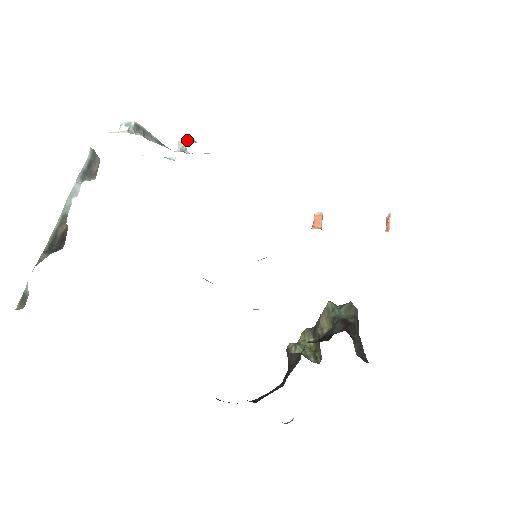
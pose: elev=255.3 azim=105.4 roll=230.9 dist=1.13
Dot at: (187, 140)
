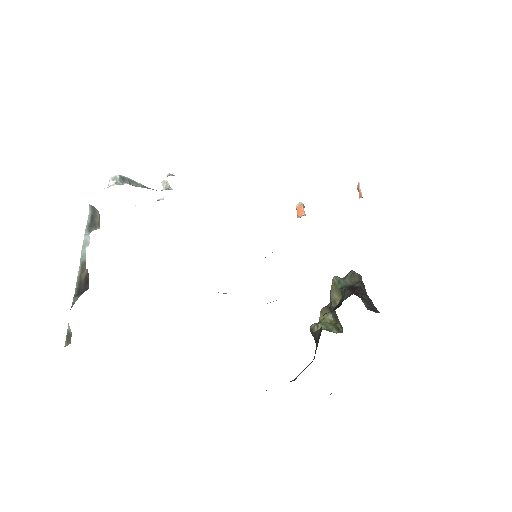
Dot at: (166, 176)
